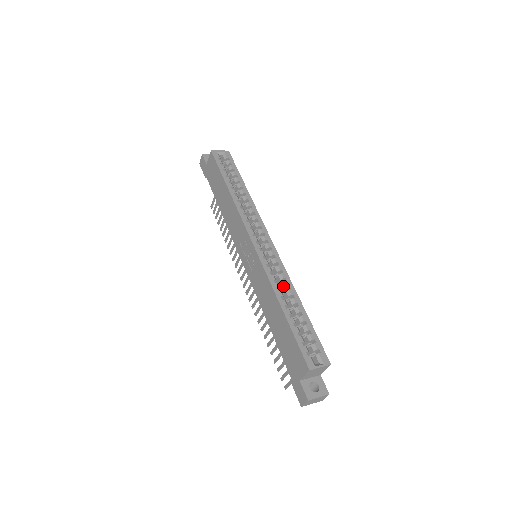
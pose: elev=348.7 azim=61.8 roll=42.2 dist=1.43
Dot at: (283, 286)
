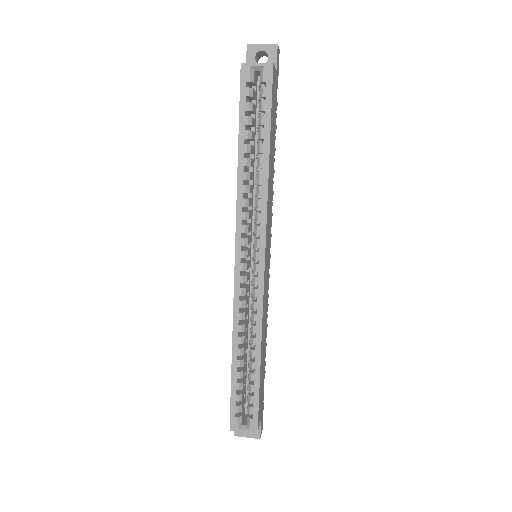
Dot at: occluded
